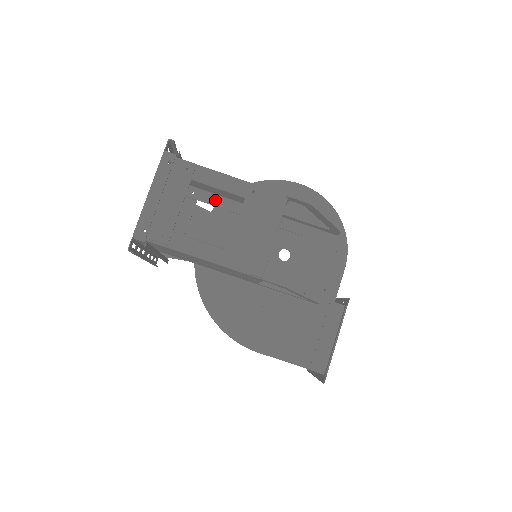
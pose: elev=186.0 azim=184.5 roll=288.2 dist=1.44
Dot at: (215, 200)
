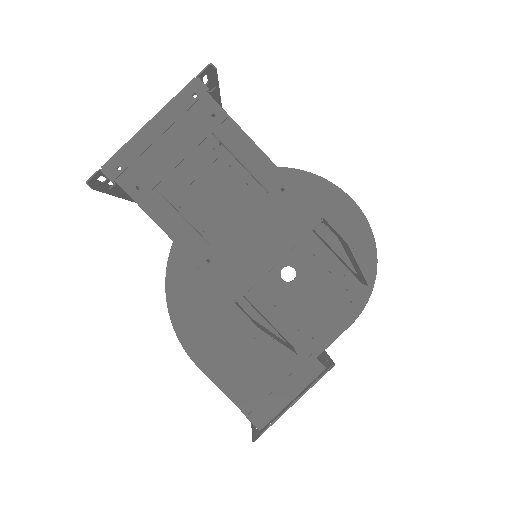
Dot at: (241, 167)
